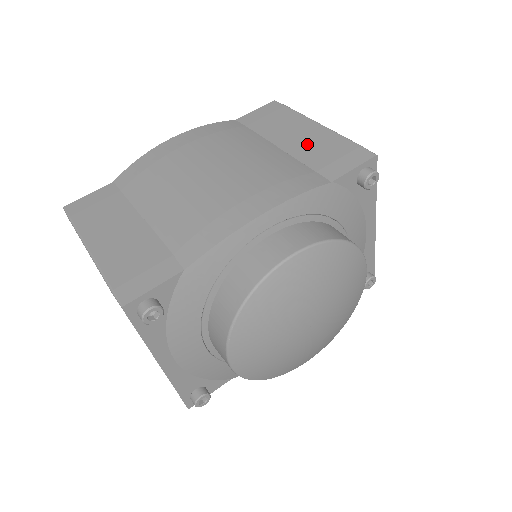
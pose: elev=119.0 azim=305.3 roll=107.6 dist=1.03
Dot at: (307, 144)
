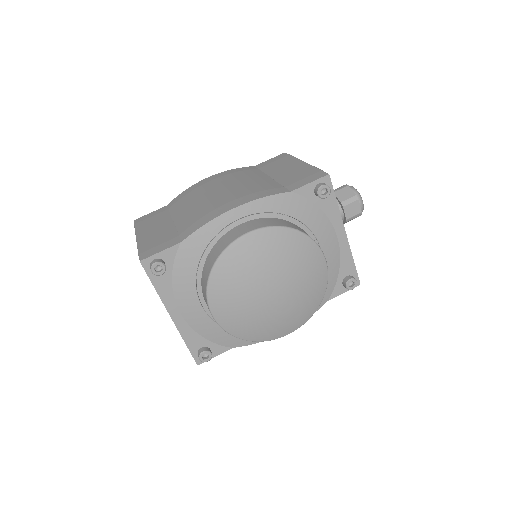
Dot at: (289, 173)
